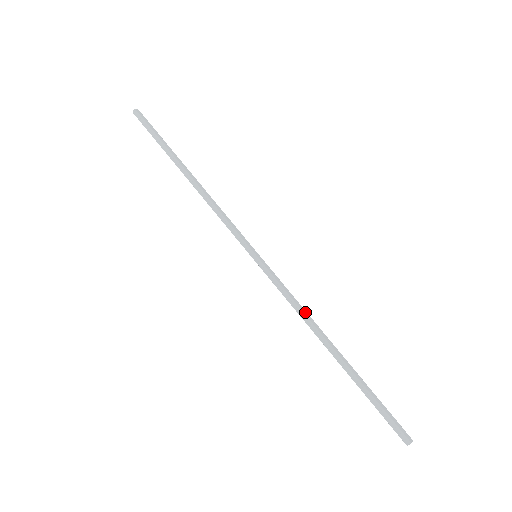
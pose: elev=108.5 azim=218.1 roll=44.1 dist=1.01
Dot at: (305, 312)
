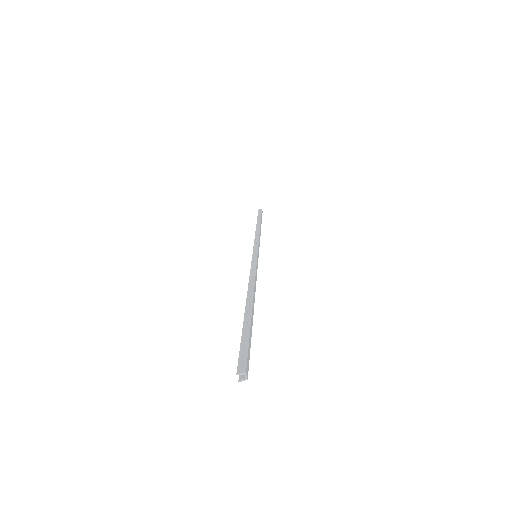
Dot at: occluded
